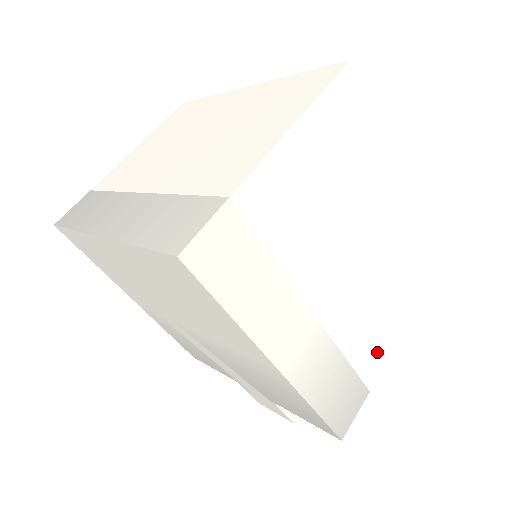
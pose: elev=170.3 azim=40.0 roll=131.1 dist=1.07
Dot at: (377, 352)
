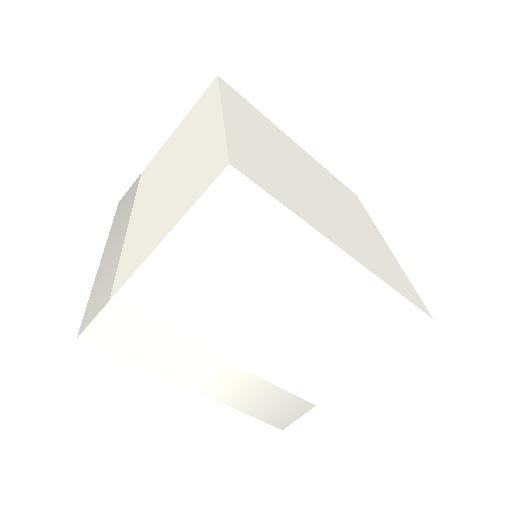
Dot at: (323, 382)
